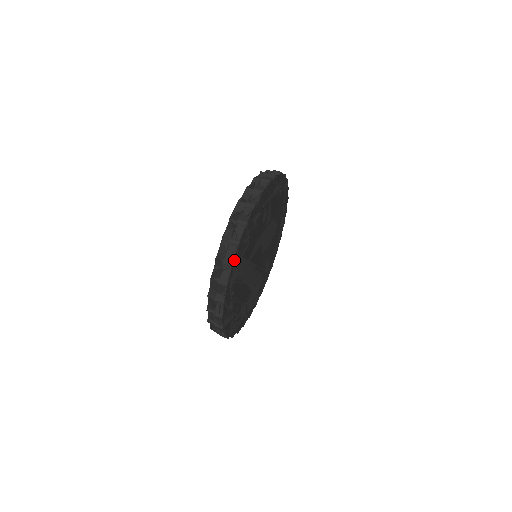
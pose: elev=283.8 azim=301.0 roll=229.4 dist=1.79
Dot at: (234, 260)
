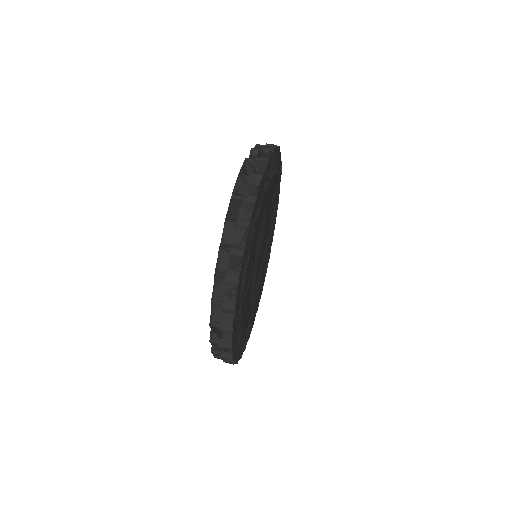
Dot at: (240, 357)
